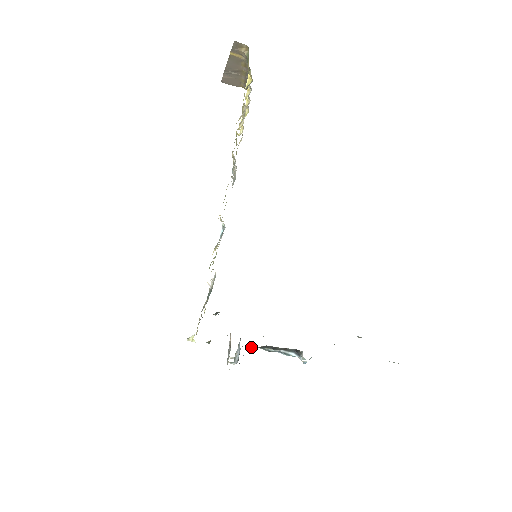
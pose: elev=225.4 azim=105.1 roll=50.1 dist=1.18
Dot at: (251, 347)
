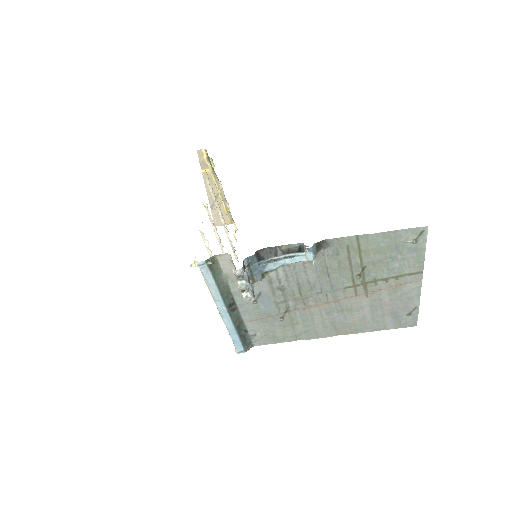
Dot at: (255, 264)
